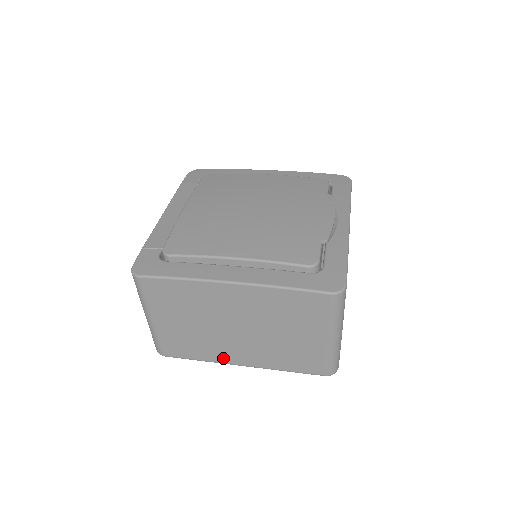
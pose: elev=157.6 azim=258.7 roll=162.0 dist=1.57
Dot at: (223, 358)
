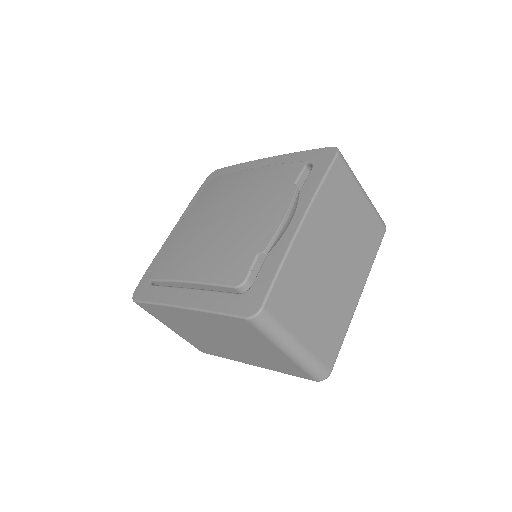
Dot at: (235, 358)
